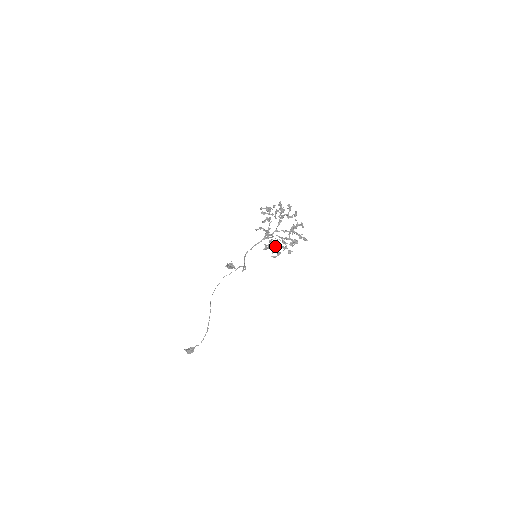
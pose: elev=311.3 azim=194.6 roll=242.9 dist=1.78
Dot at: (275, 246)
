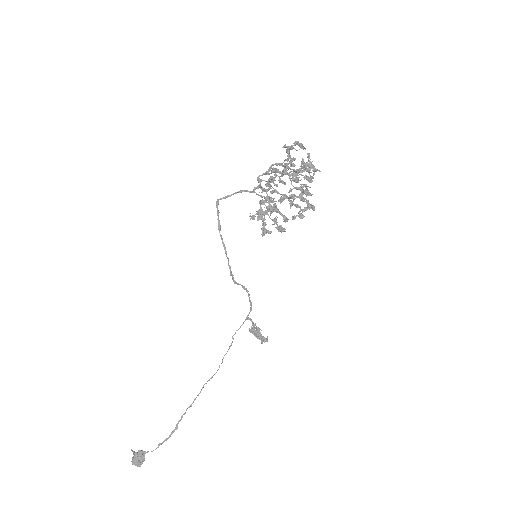
Dot at: (261, 201)
